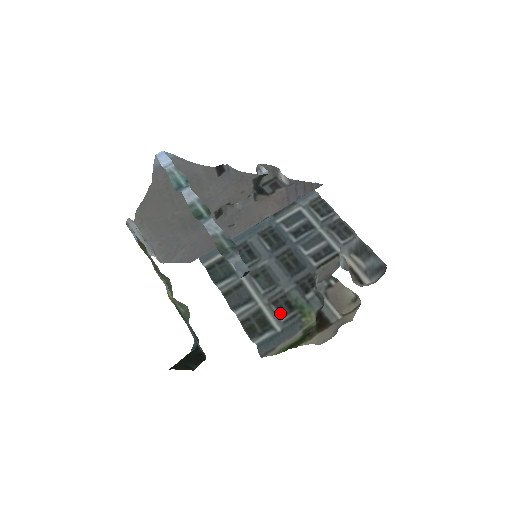
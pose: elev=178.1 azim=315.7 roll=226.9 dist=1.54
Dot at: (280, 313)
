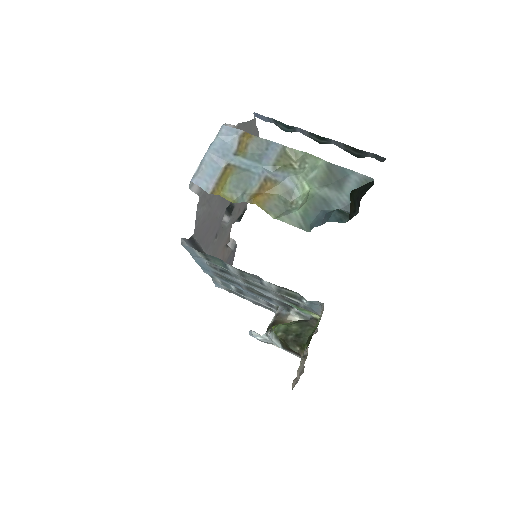
Dot at: occluded
